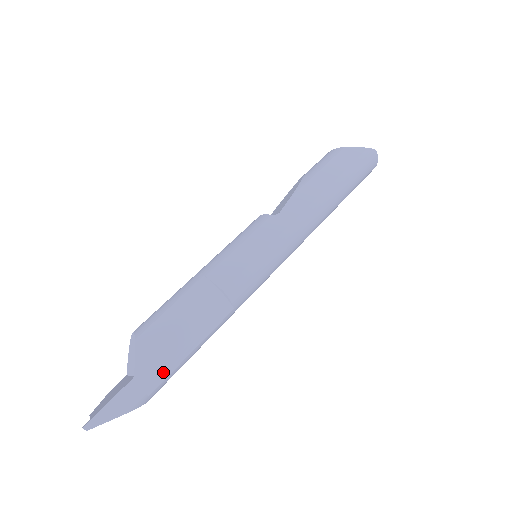
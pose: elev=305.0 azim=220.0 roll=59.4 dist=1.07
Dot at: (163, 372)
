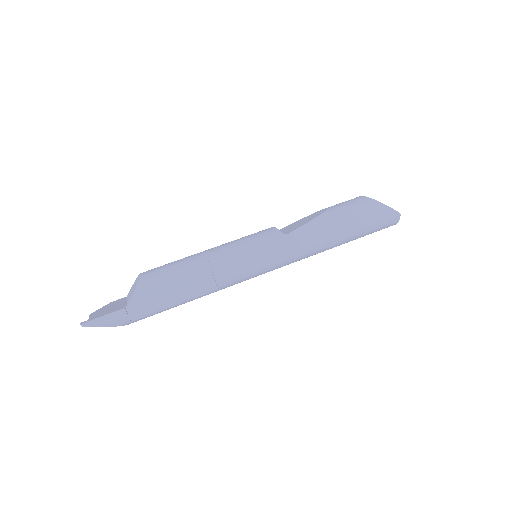
Dot at: (147, 311)
